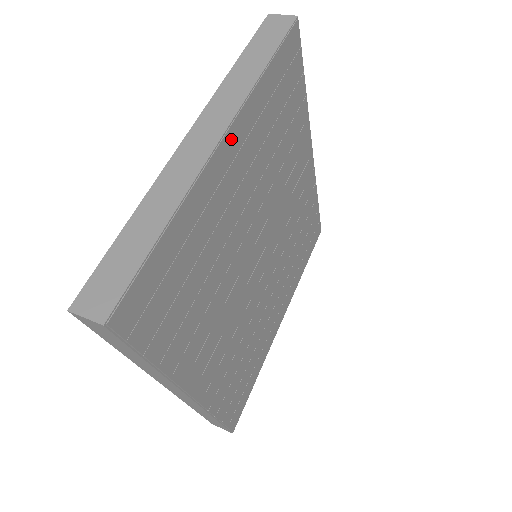
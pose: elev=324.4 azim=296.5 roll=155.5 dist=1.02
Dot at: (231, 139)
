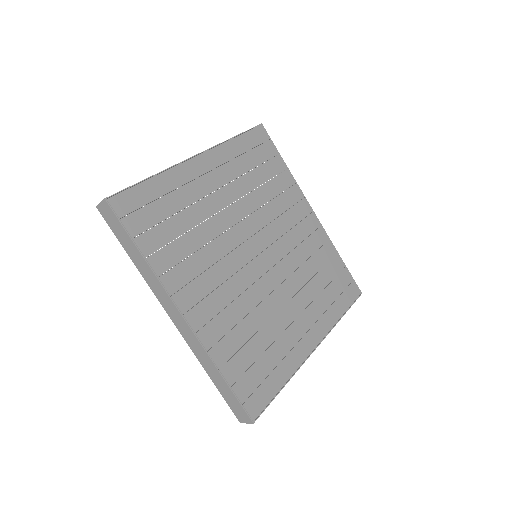
Dot at: (206, 159)
